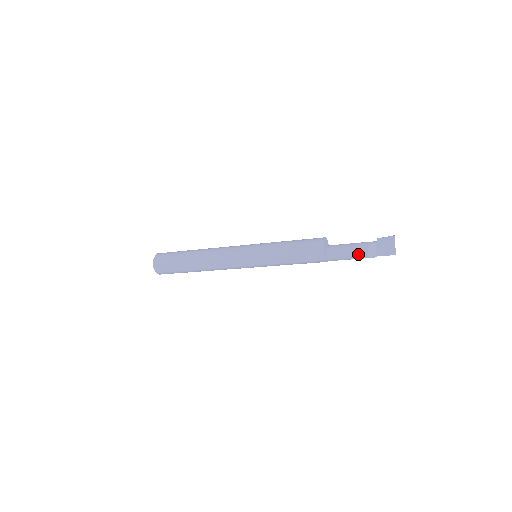
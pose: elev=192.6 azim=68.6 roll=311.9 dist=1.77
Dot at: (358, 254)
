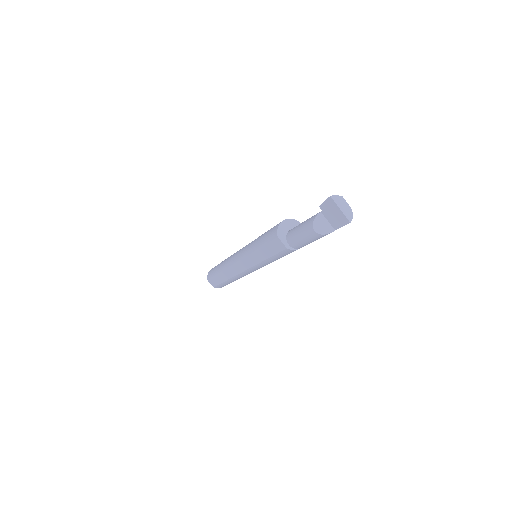
Dot at: (308, 233)
